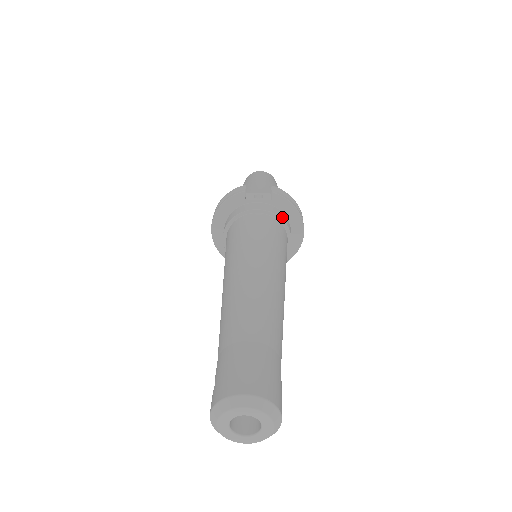
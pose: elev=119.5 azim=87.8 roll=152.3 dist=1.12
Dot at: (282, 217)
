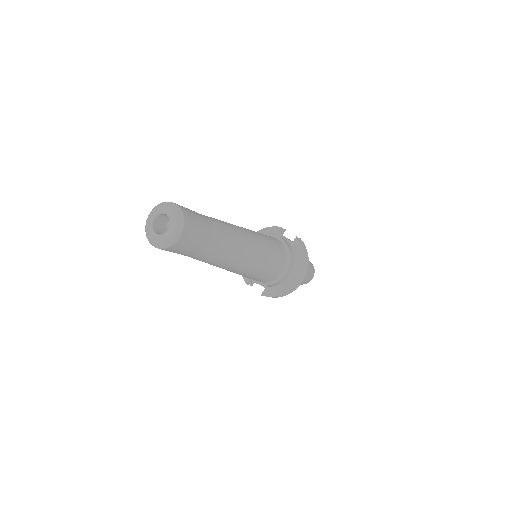
Dot at: (291, 253)
